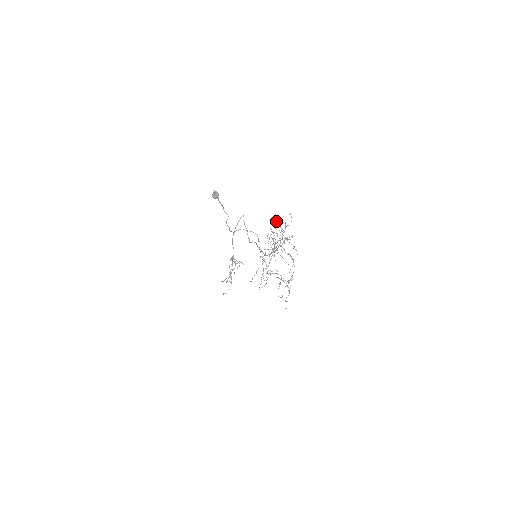
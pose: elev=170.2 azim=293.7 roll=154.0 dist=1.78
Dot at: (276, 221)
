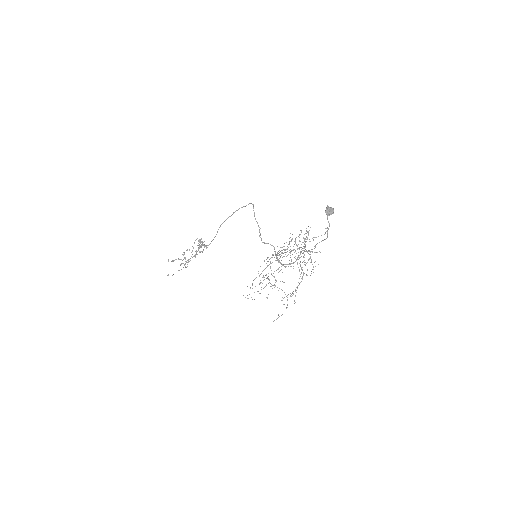
Dot at: occluded
